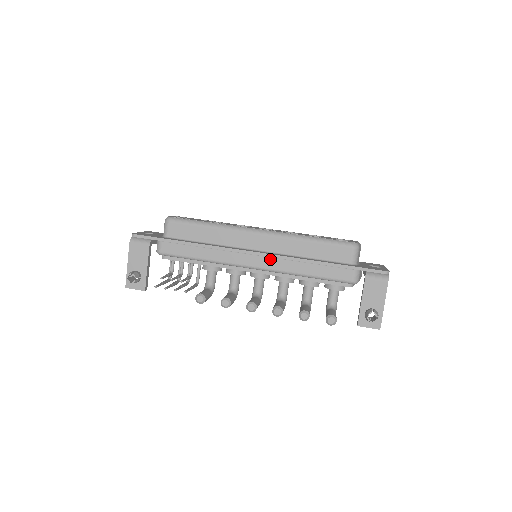
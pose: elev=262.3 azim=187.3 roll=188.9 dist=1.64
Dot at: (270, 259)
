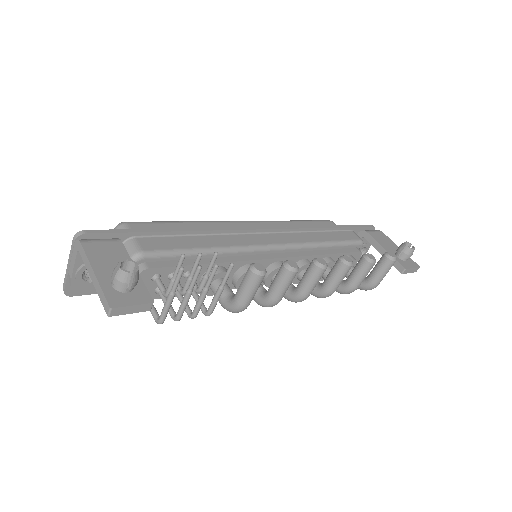
Dot at: (282, 234)
